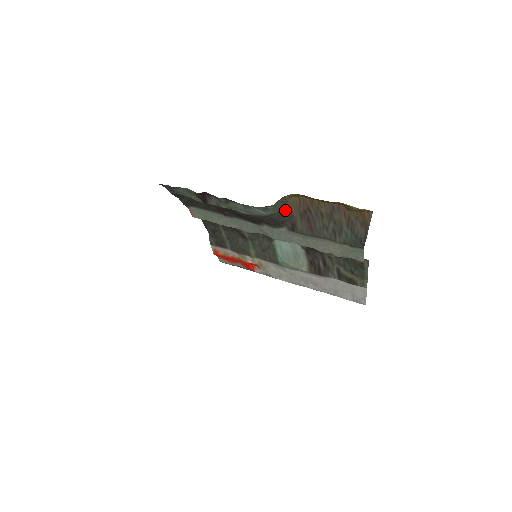
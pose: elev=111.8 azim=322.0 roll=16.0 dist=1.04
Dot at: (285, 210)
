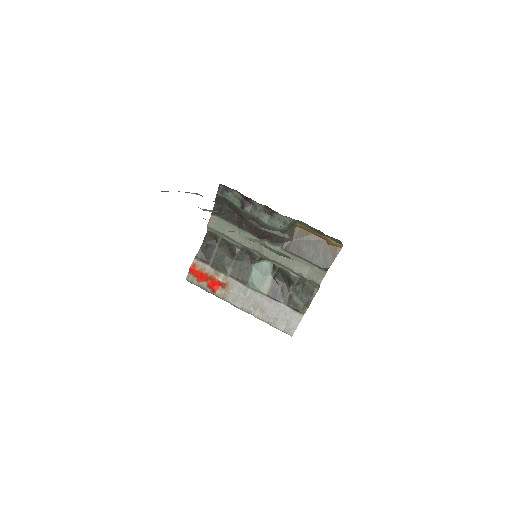
Dot at: (289, 233)
